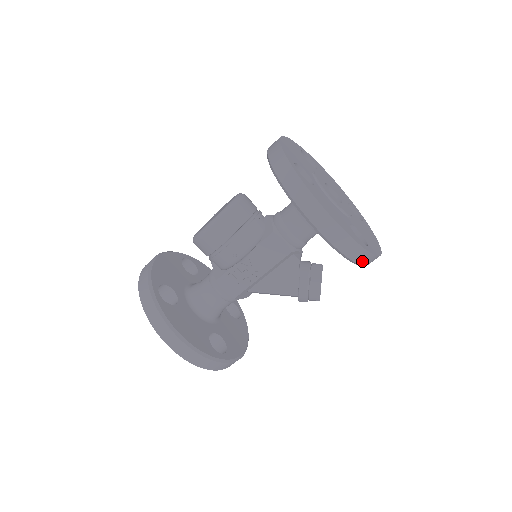
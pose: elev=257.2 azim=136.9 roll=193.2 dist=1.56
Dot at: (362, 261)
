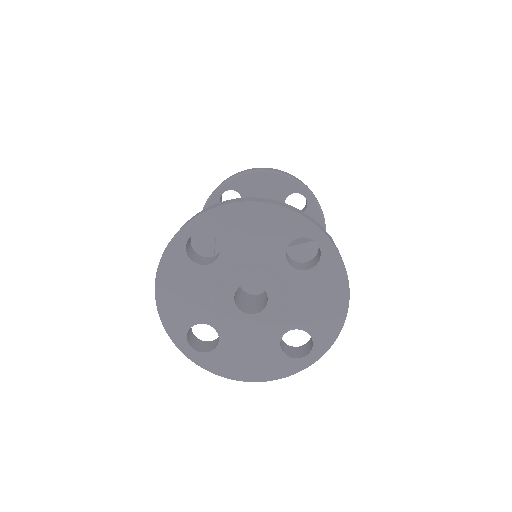
Dot at: (312, 193)
